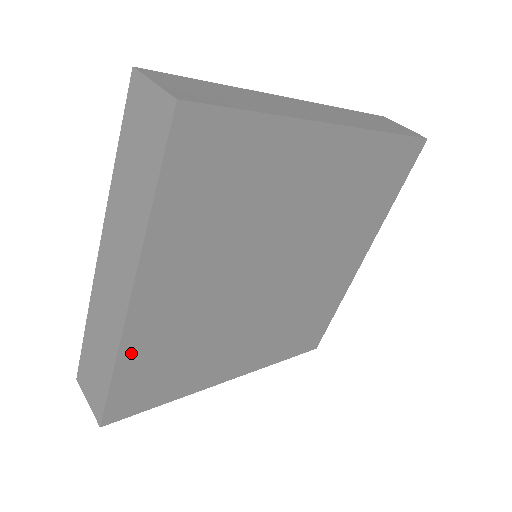
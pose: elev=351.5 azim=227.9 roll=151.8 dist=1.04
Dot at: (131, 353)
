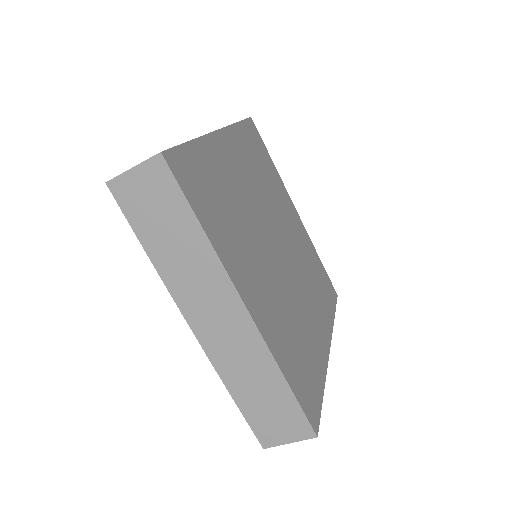
Dot at: (279, 355)
